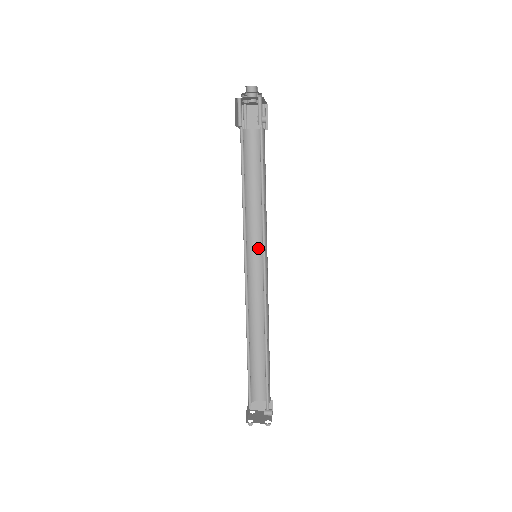
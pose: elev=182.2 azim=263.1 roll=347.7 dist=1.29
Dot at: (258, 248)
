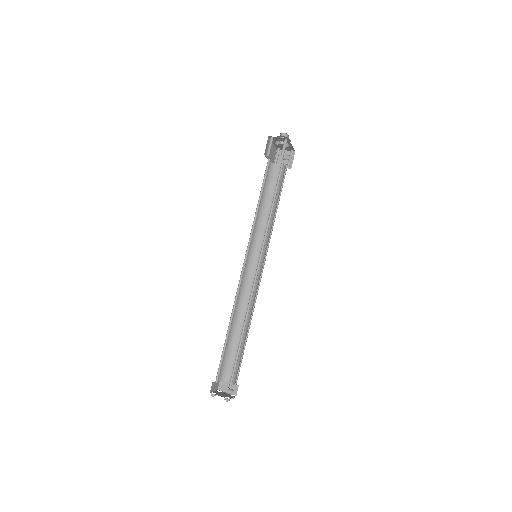
Dot at: occluded
